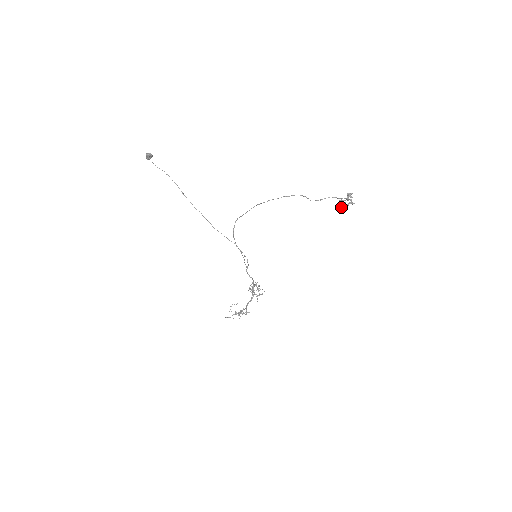
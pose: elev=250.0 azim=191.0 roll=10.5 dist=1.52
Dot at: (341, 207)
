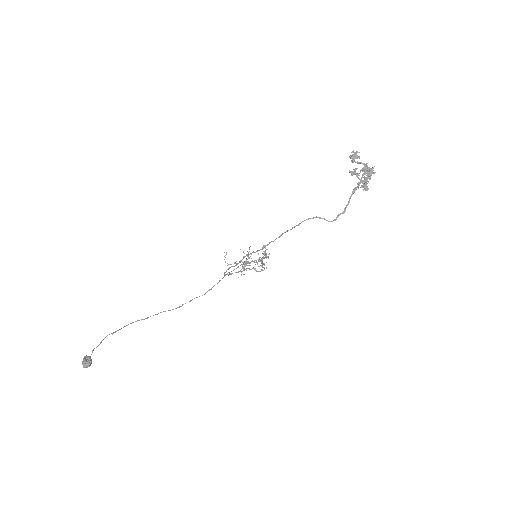
Dot at: occluded
